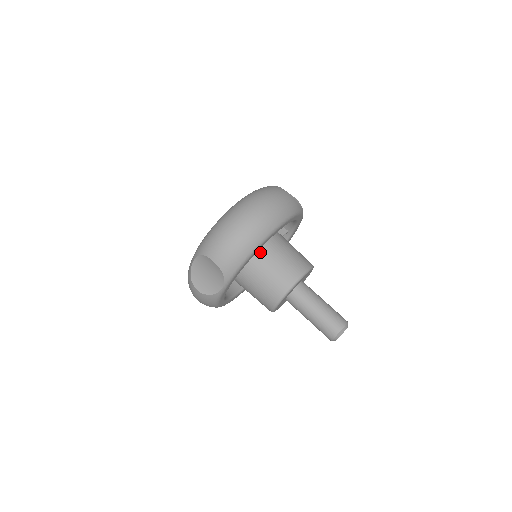
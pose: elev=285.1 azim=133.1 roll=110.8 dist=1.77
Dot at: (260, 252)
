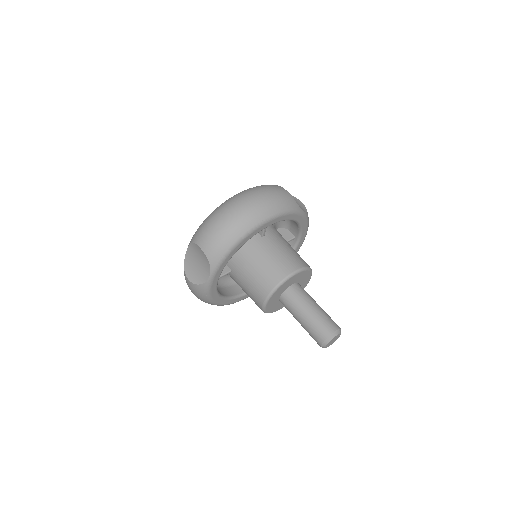
Dot at: (253, 247)
